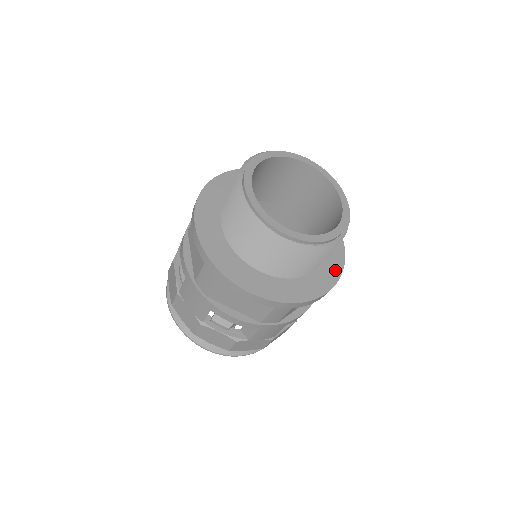
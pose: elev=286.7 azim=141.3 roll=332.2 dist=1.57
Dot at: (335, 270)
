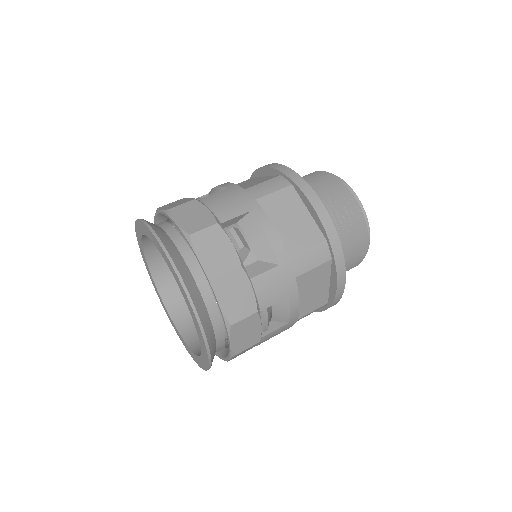
Dot at: occluded
